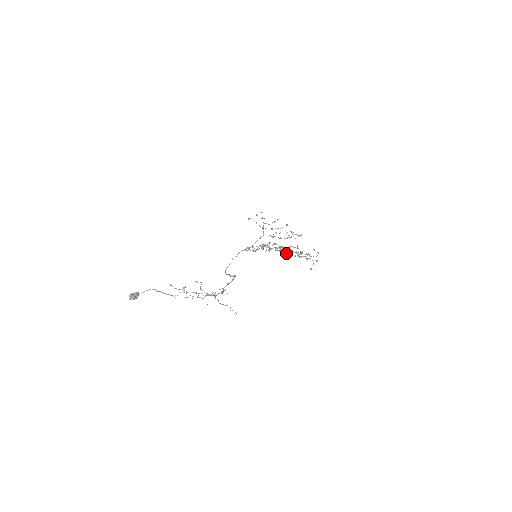
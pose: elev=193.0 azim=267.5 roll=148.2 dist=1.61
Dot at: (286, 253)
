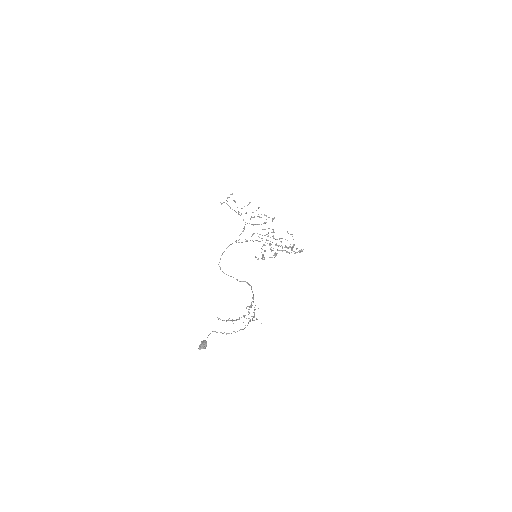
Dot at: occluded
